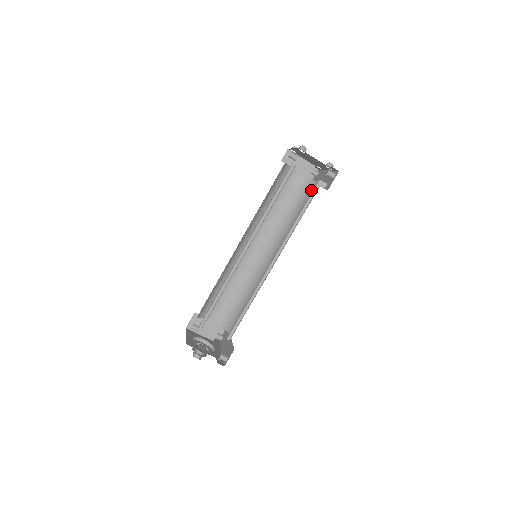
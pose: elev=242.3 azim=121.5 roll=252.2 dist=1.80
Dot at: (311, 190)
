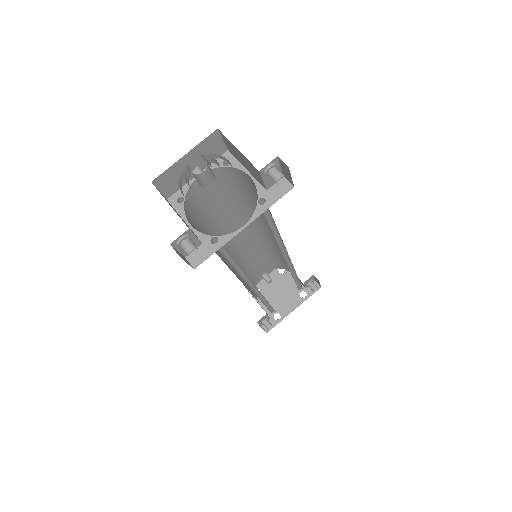
Dot at: occluded
